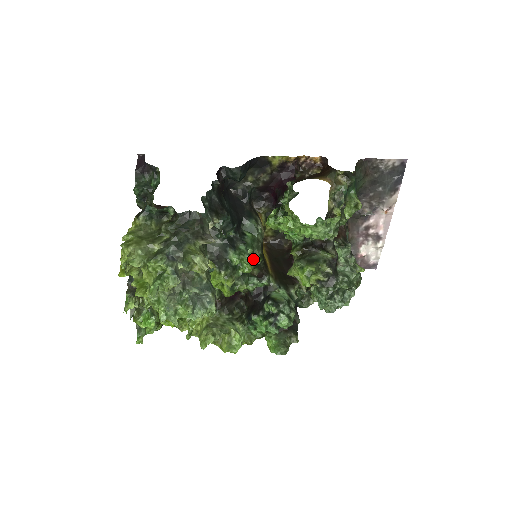
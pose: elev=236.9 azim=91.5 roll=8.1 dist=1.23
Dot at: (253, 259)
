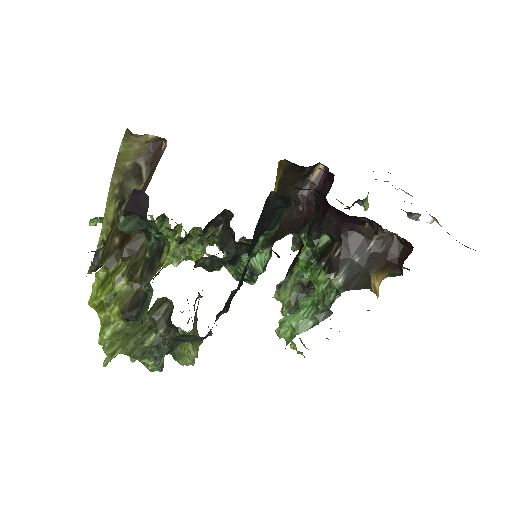
Dot at: occluded
